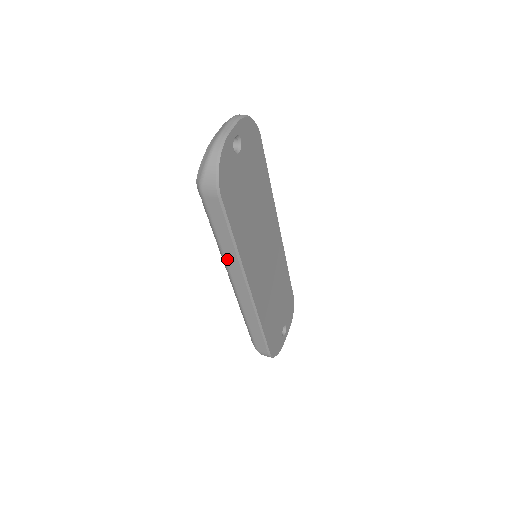
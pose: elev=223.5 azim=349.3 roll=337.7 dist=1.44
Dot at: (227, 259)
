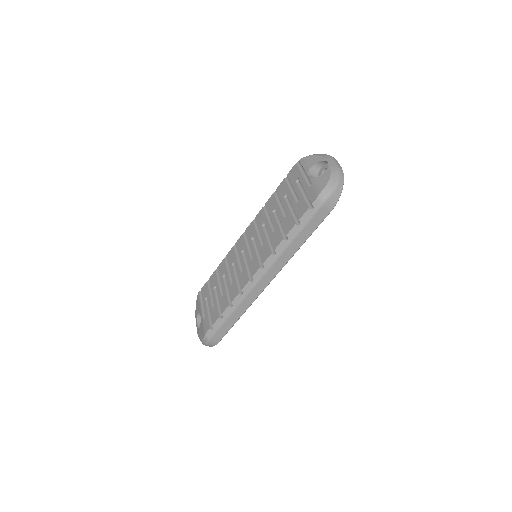
Dot at: (283, 255)
